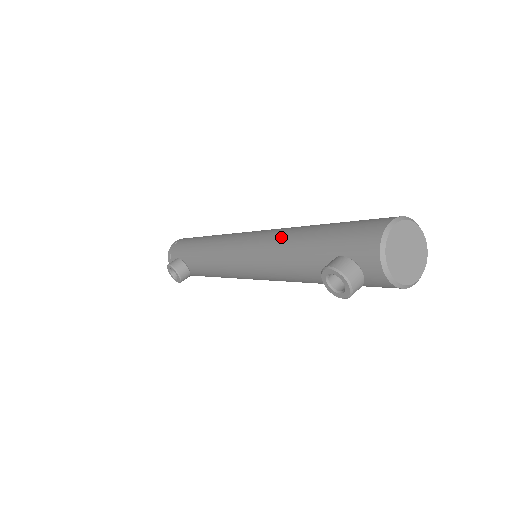
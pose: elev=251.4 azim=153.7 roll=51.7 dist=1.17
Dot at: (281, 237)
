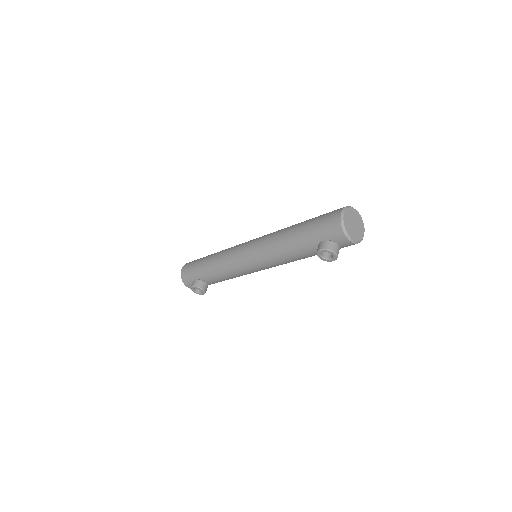
Dot at: (276, 241)
